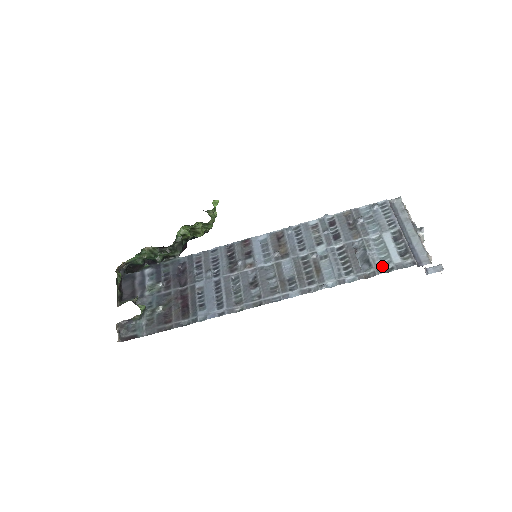
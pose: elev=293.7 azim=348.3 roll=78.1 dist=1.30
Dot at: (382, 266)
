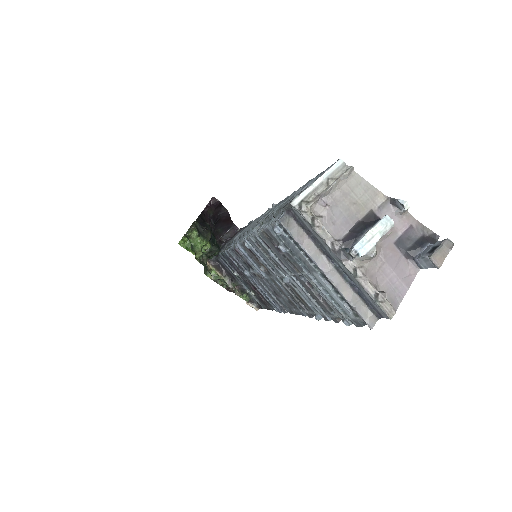
Dot at: (343, 315)
